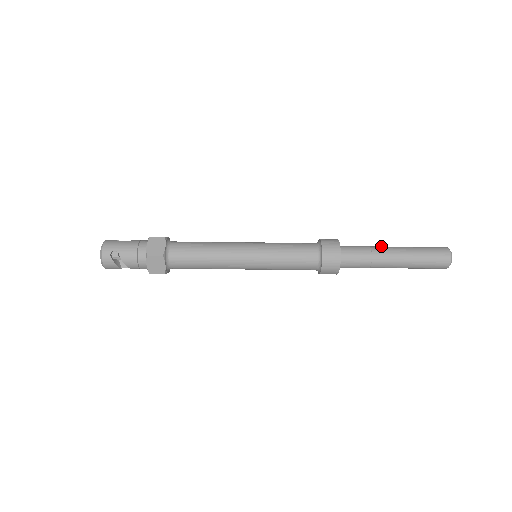
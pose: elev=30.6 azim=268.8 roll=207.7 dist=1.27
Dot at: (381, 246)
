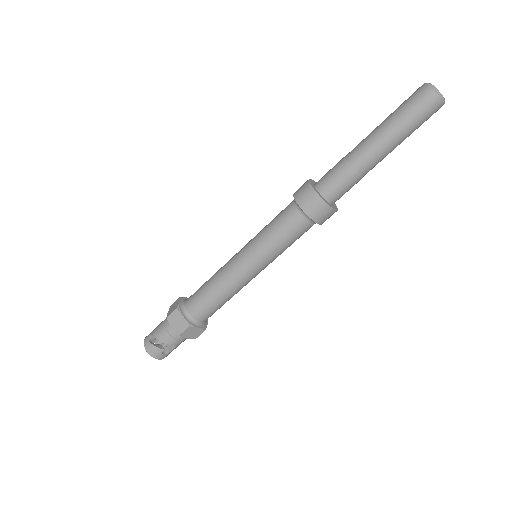
Dot at: occluded
